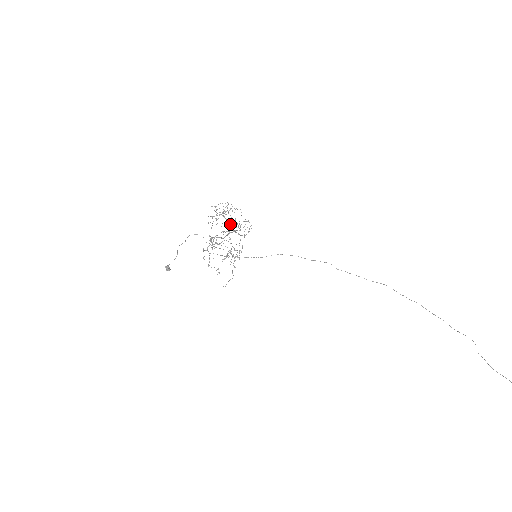
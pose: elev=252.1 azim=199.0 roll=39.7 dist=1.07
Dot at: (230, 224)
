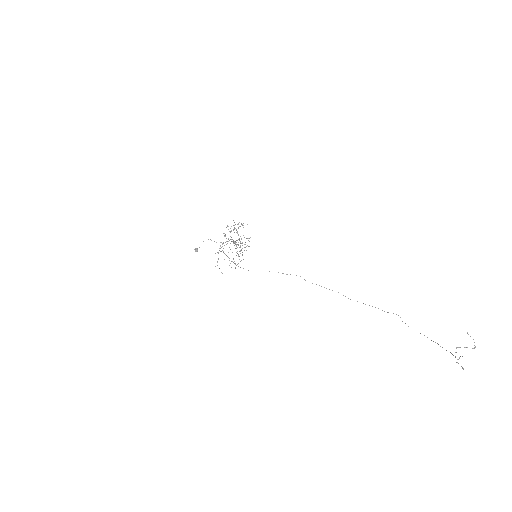
Dot at: occluded
